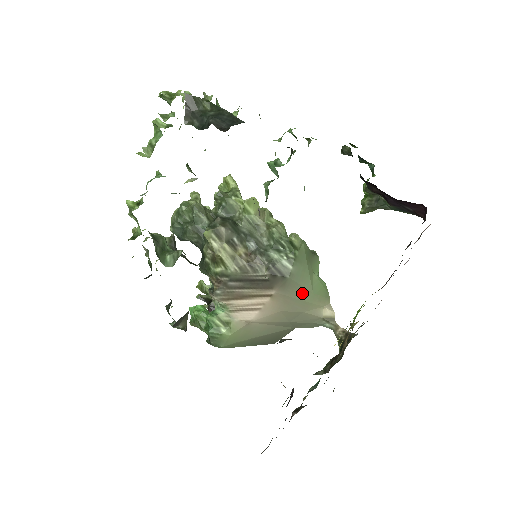
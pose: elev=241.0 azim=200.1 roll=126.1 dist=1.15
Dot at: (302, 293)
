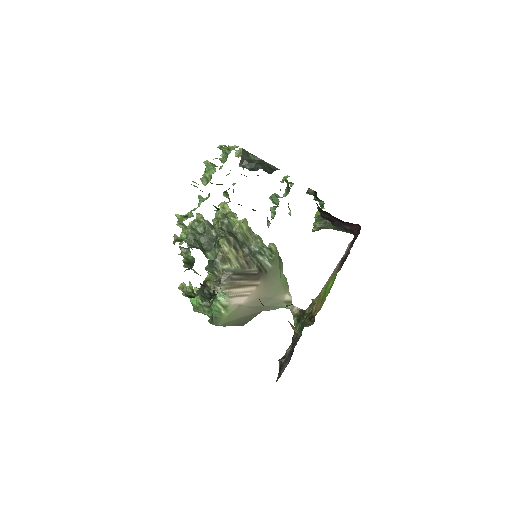
Dot at: (275, 284)
